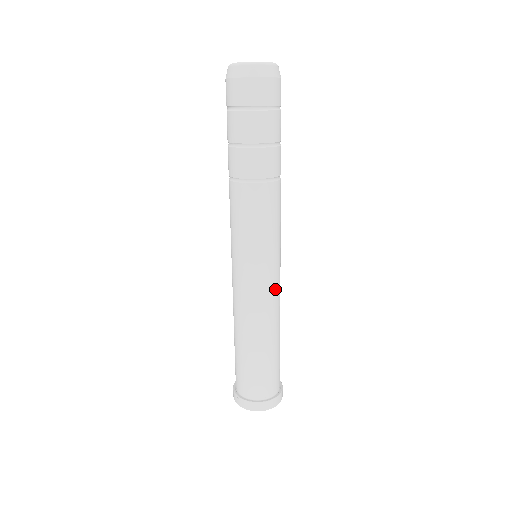
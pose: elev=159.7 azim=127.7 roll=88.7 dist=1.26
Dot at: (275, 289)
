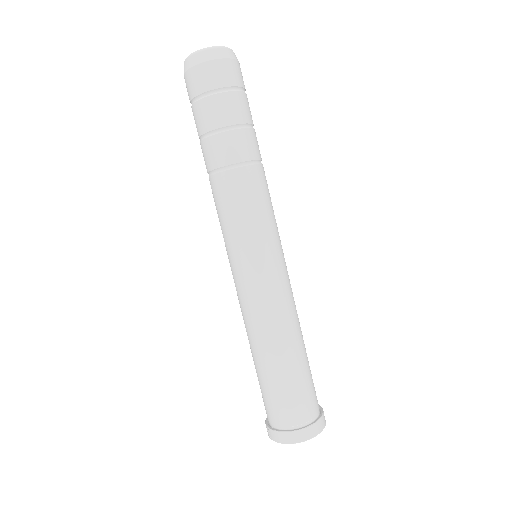
Dot at: (279, 288)
